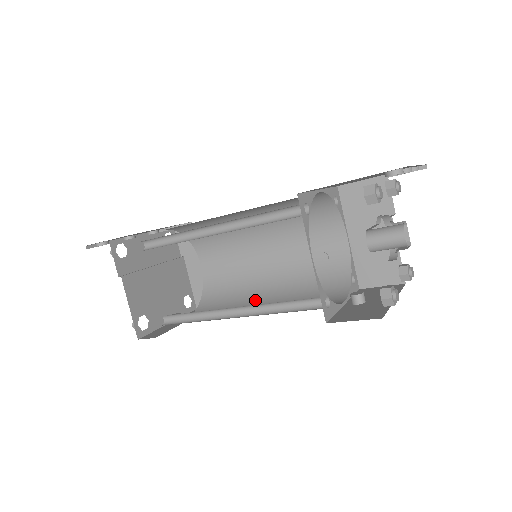
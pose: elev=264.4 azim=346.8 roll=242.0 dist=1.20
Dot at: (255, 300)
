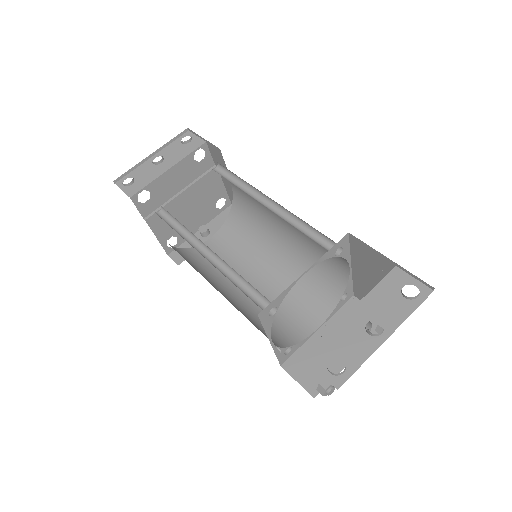
Dot at: (265, 255)
